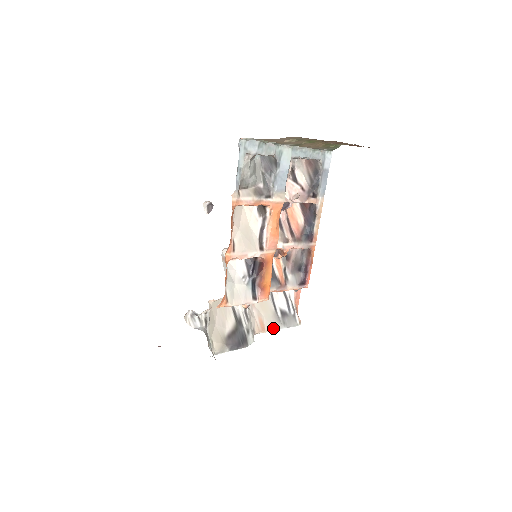
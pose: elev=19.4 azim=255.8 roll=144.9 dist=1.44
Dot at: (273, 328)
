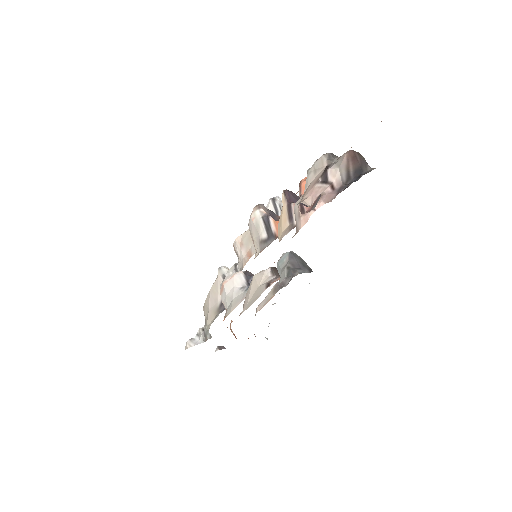
Dot at: occluded
